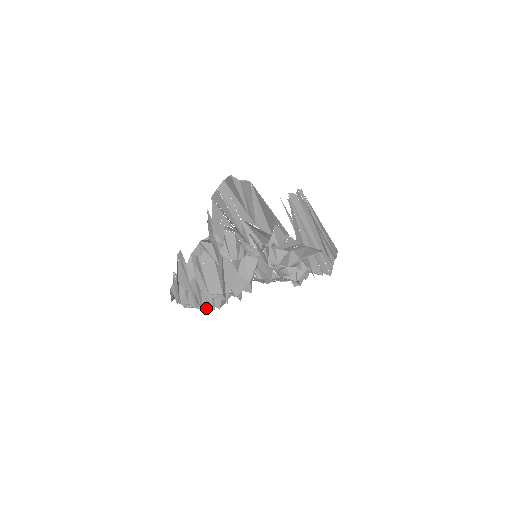
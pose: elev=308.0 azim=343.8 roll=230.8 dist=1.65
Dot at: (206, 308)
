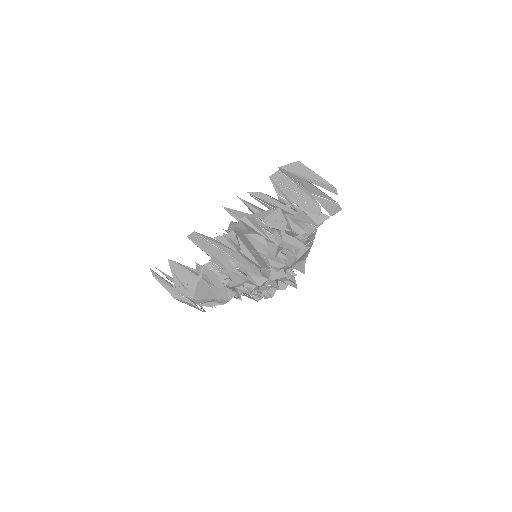
Dot at: occluded
